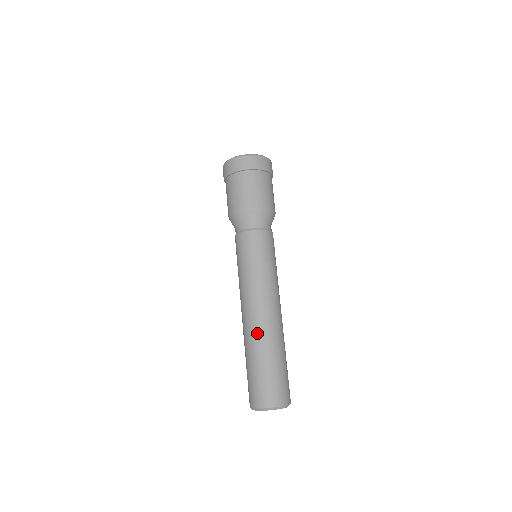
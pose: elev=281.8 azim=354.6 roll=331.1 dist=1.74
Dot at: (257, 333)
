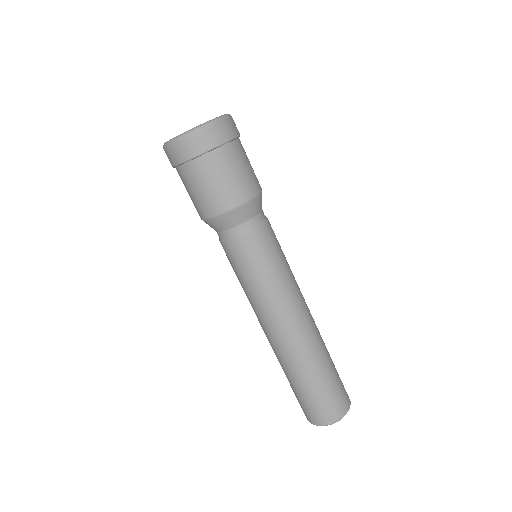
Dot at: (314, 344)
